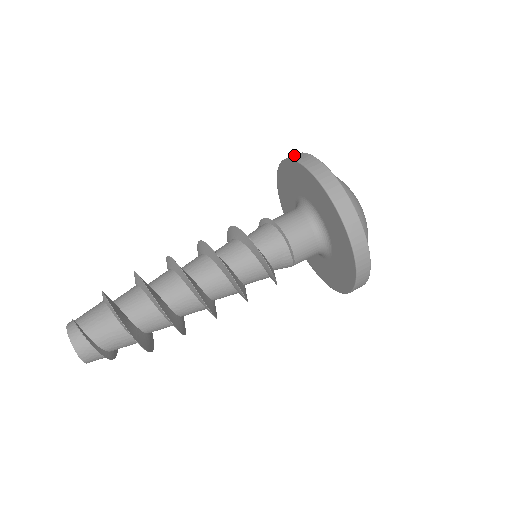
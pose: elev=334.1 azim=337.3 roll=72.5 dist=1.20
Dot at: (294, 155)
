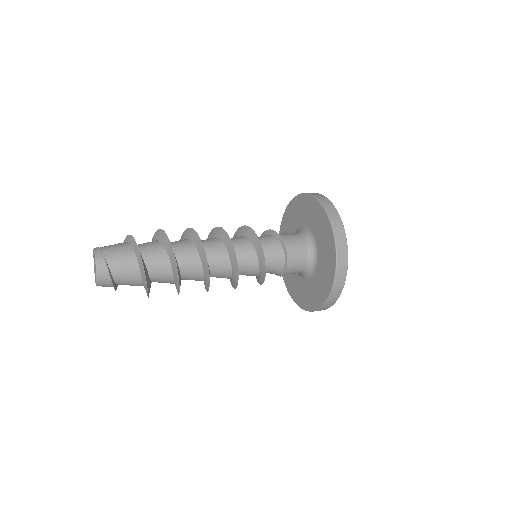
Dot at: (329, 206)
